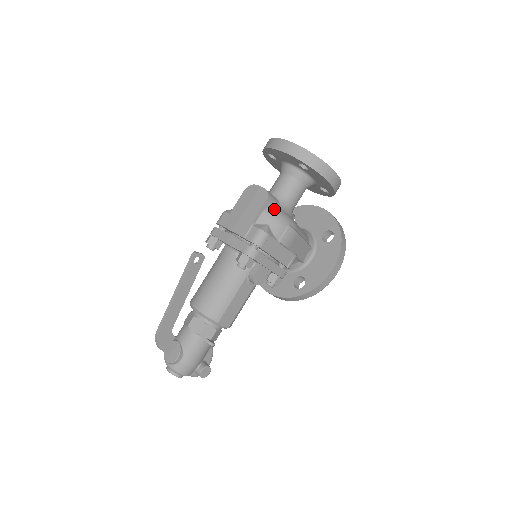
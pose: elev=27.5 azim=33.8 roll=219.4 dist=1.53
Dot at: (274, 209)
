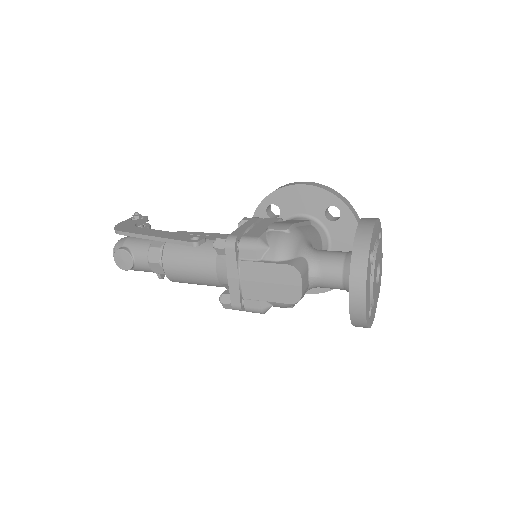
Dot at: occluded
